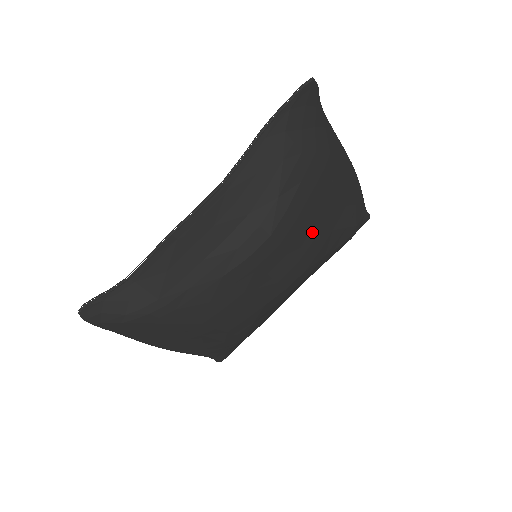
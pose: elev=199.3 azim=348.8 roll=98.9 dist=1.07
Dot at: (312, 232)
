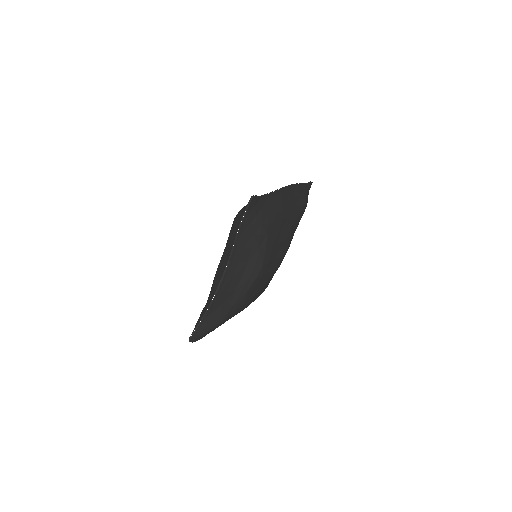
Dot at: (282, 239)
